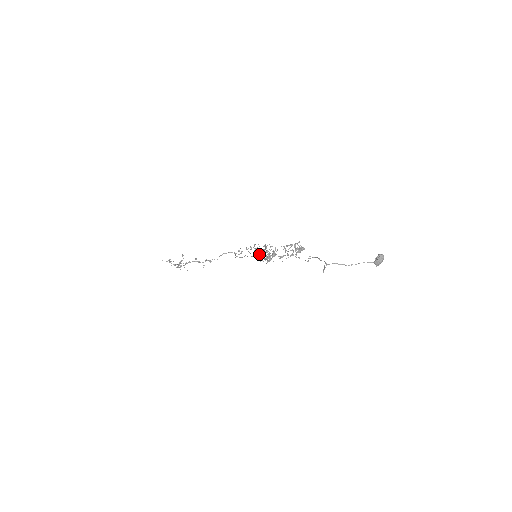
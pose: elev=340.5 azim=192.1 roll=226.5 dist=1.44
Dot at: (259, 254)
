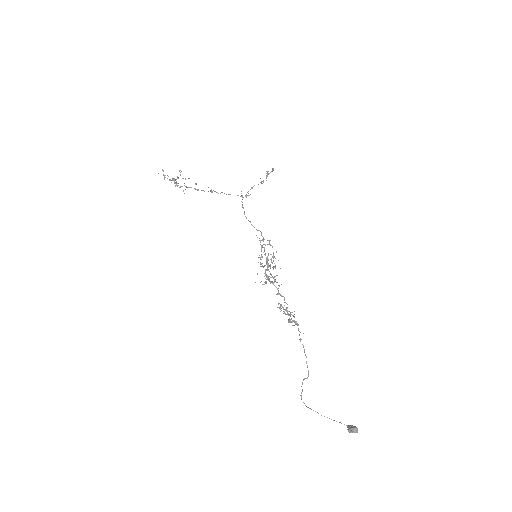
Dot at: (260, 257)
